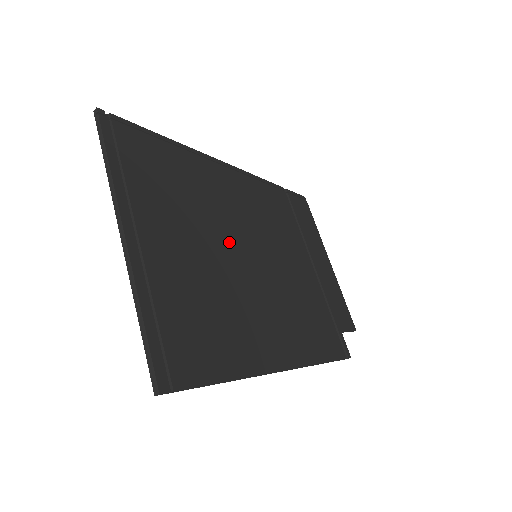
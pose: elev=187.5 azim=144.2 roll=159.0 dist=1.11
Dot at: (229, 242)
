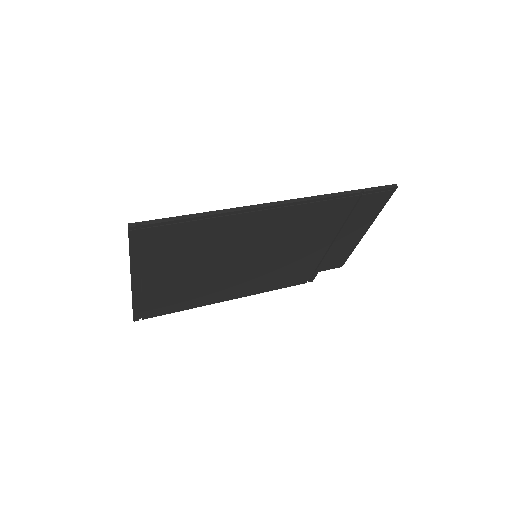
Dot at: (228, 260)
